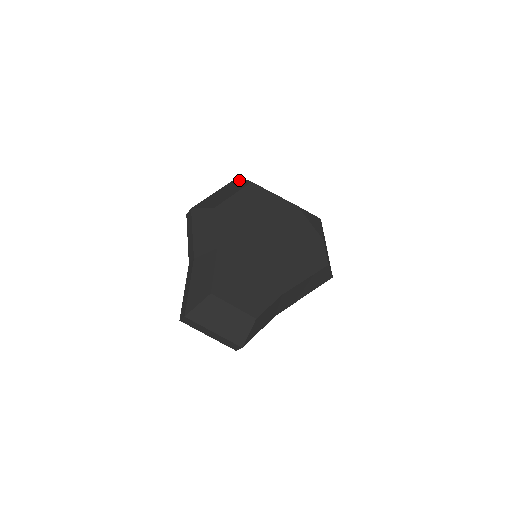
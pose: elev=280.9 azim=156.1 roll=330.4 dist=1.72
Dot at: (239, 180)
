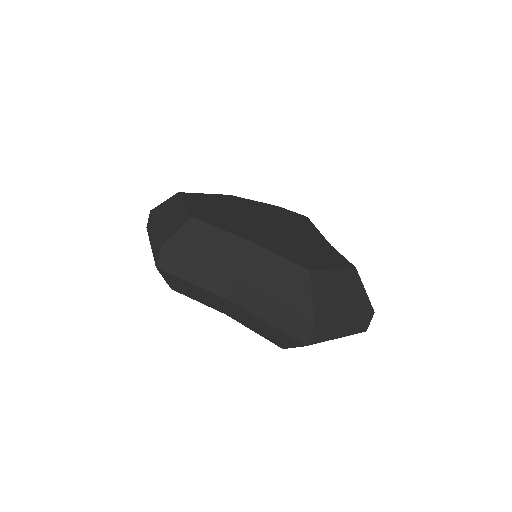
Dot at: (159, 207)
